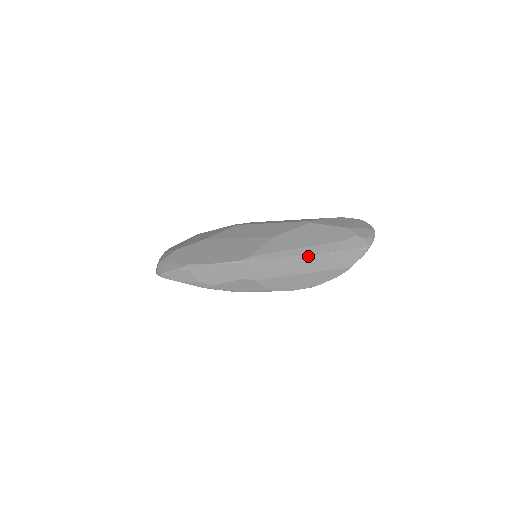
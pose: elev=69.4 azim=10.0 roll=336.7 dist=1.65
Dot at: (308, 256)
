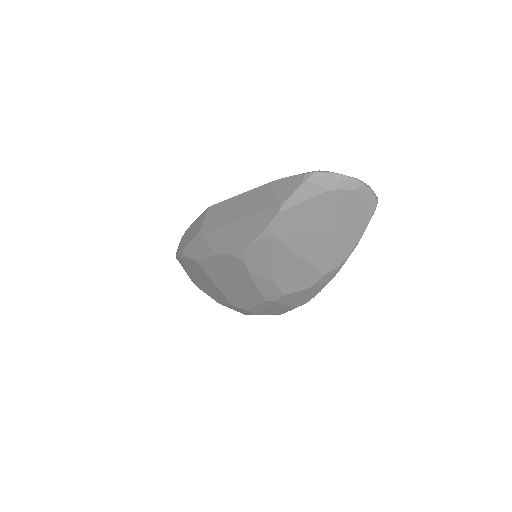
Dot at: (252, 191)
